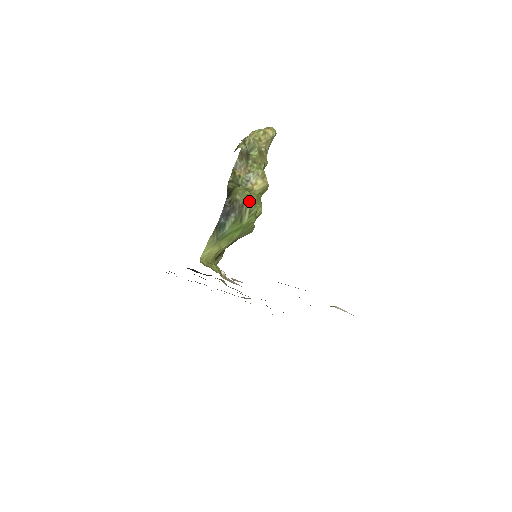
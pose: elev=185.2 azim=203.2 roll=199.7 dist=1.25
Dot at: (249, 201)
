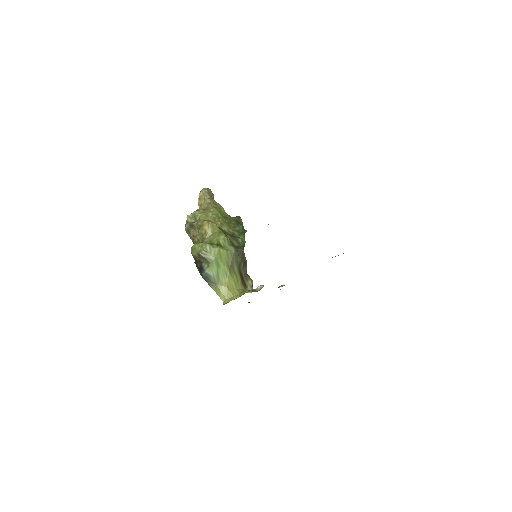
Dot at: (199, 248)
